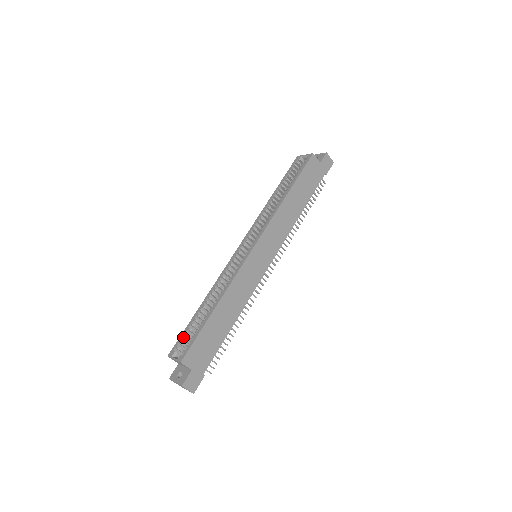
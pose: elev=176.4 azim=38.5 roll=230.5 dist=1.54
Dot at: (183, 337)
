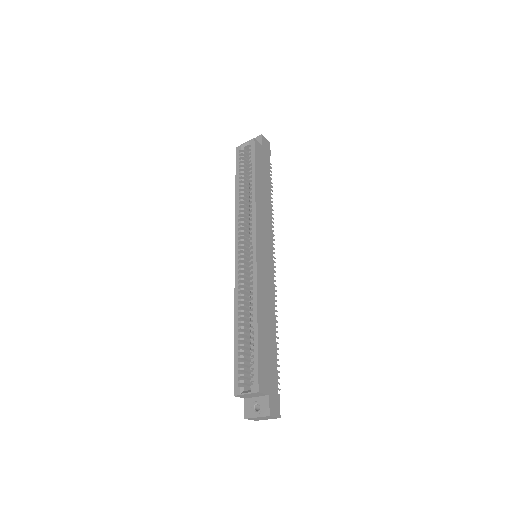
Dot at: (239, 368)
